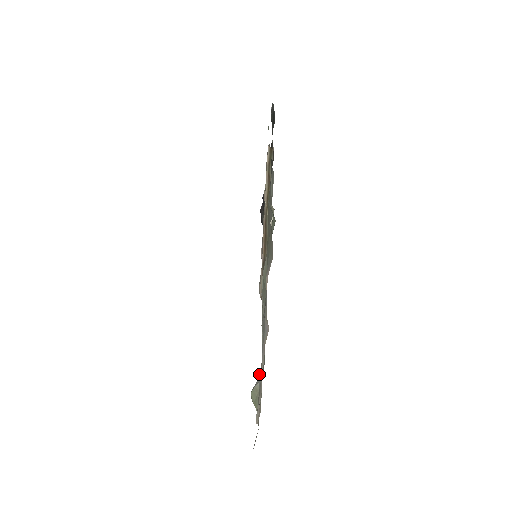
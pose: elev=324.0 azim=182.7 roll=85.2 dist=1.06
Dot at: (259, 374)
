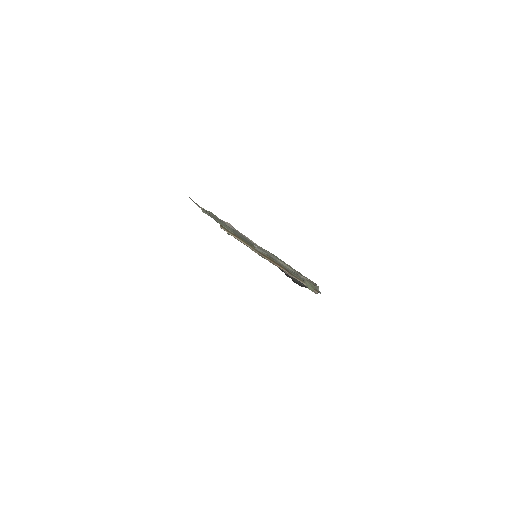
Dot at: occluded
